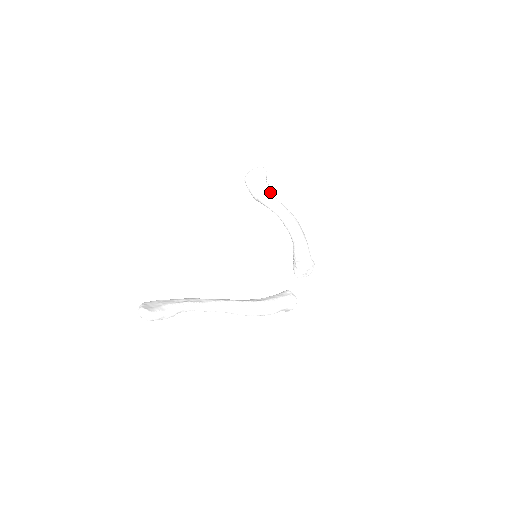
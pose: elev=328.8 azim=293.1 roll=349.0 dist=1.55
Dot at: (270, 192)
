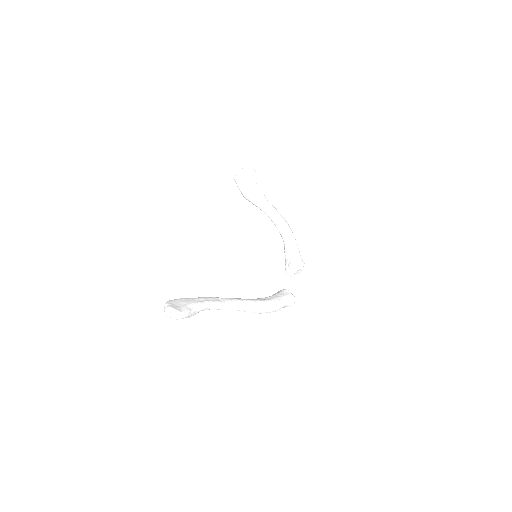
Dot at: (261, 193)
